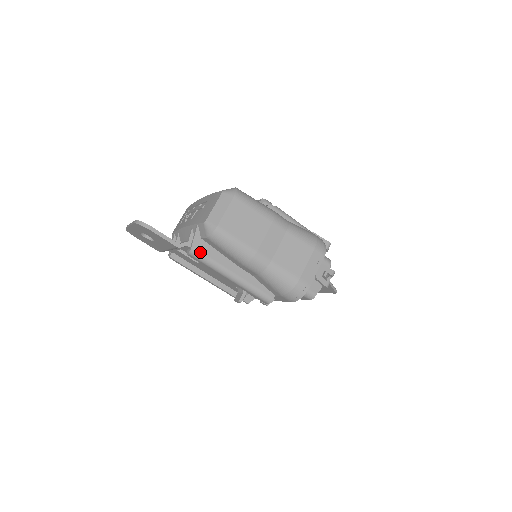
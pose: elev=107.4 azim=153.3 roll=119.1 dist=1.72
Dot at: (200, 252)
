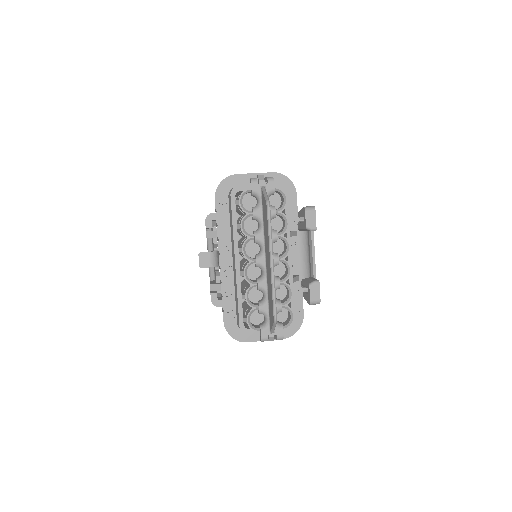
Dot at: occluded
